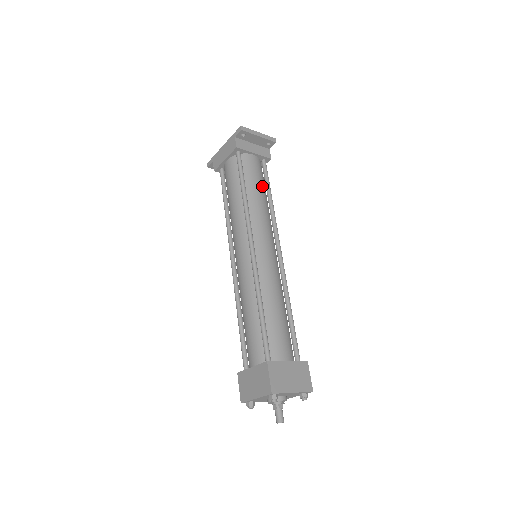
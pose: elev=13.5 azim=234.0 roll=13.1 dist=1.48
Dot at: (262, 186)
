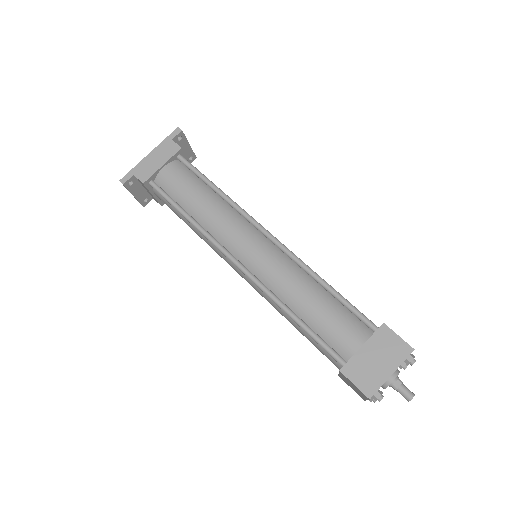
Dot at: occluded
